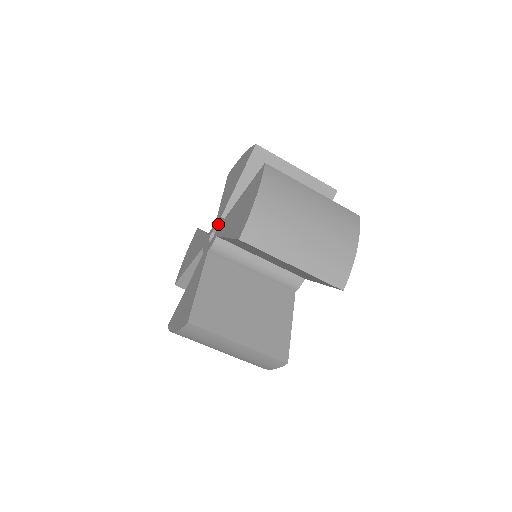
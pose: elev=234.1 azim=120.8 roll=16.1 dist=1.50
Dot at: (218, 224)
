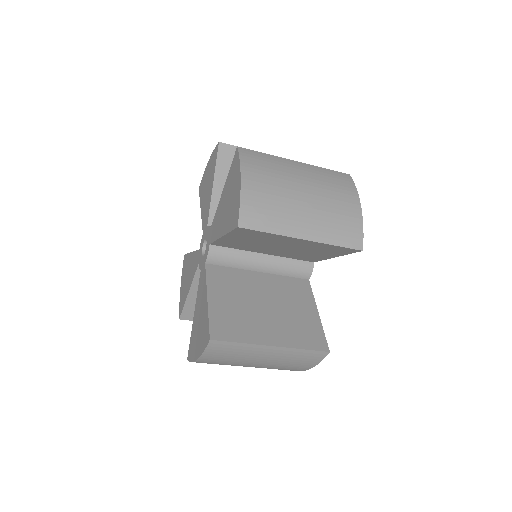
Dot at: (207, 233)
